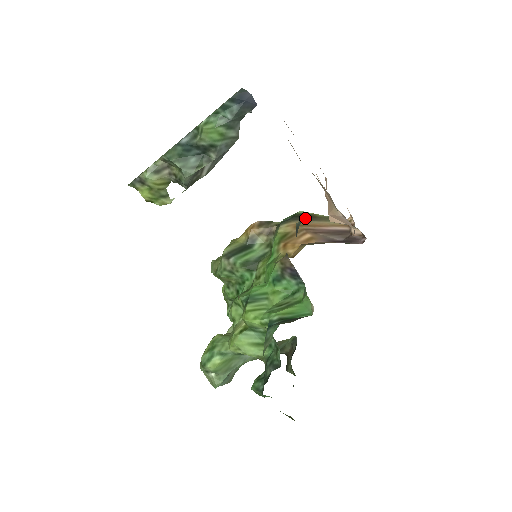
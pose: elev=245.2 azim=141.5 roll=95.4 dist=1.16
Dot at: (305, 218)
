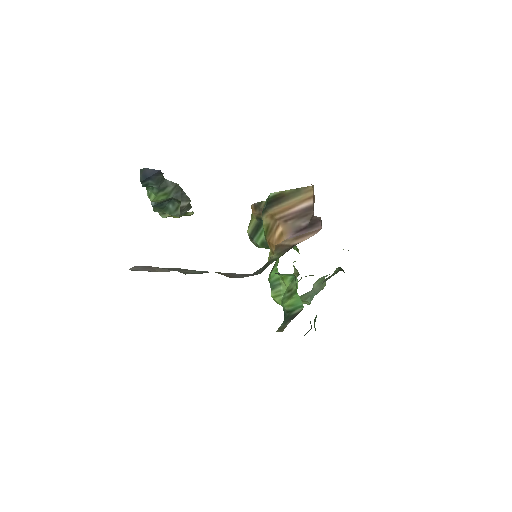
Dot at: (276, 202)
